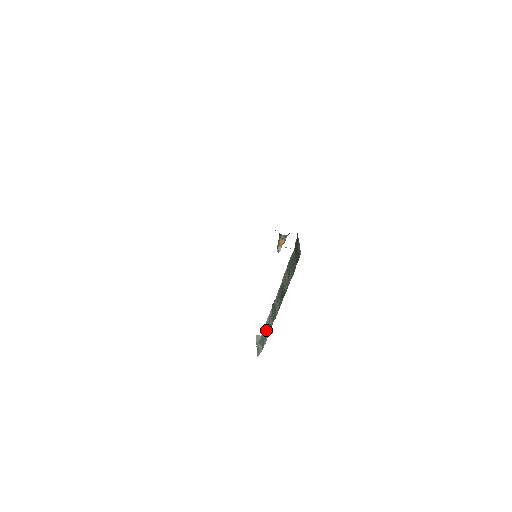
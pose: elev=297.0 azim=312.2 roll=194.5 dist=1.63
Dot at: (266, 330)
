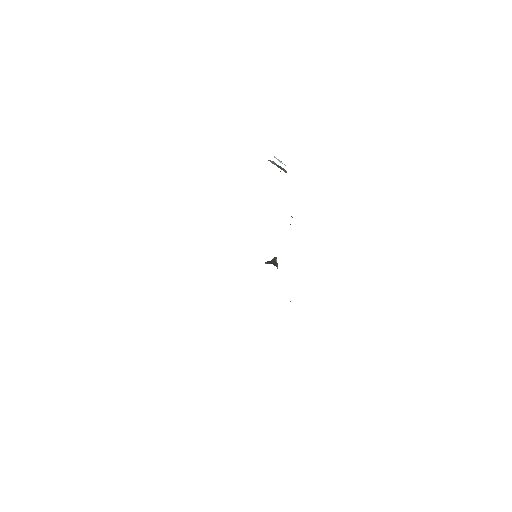
Dot at: occluded
